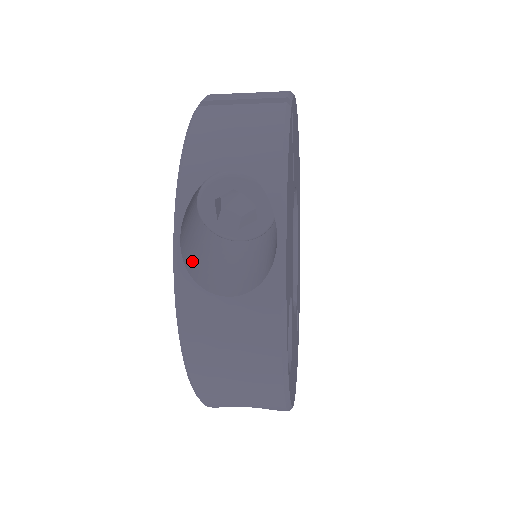
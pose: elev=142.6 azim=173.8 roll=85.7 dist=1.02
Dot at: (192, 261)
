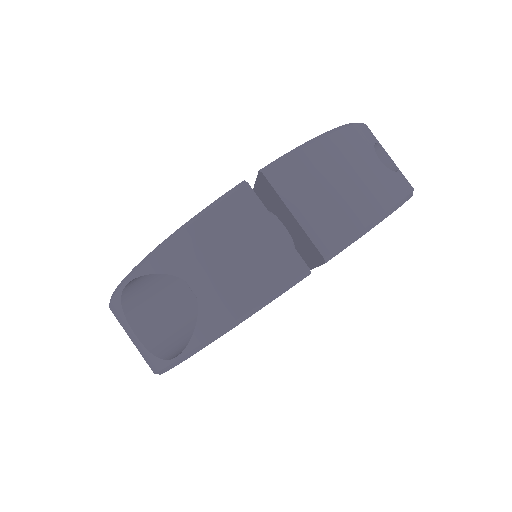
Dot at: (134, 292)
